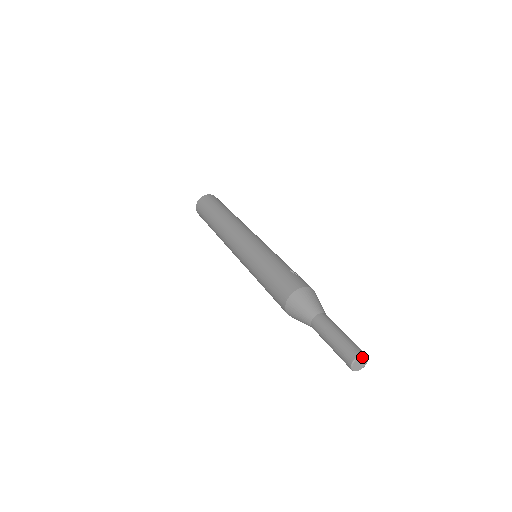
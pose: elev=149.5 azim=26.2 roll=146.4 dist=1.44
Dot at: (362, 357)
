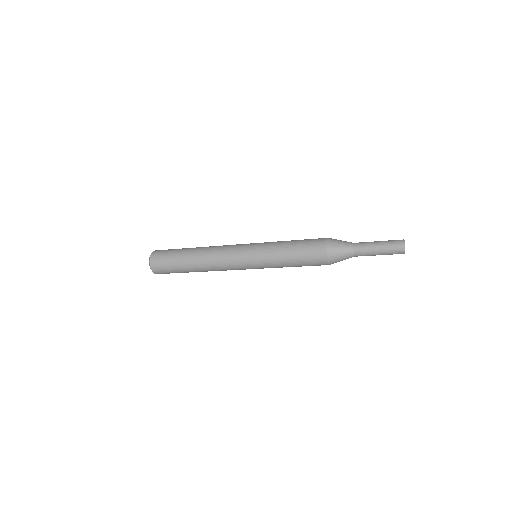
Dot at: occluded
